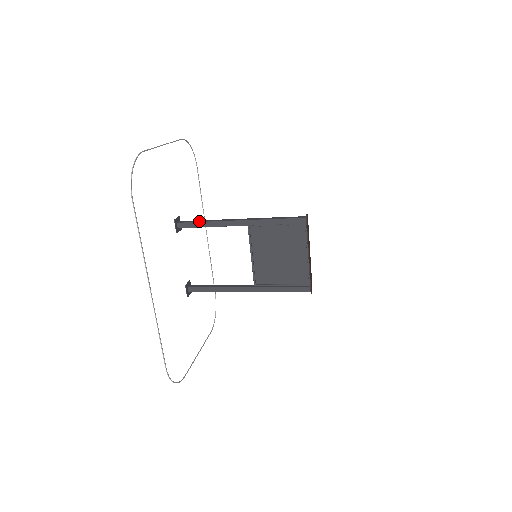
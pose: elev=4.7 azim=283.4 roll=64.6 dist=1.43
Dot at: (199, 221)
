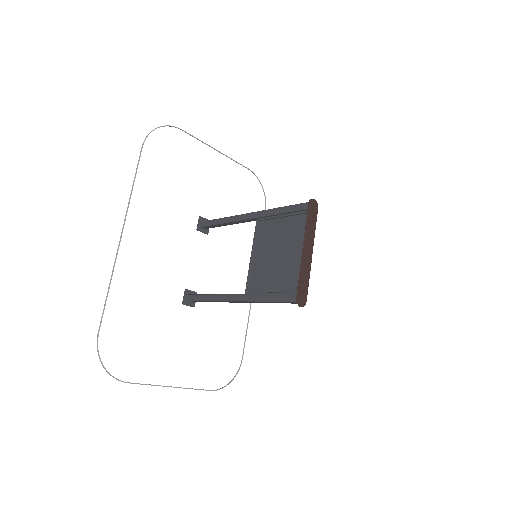
Dot at: (219, 219)
